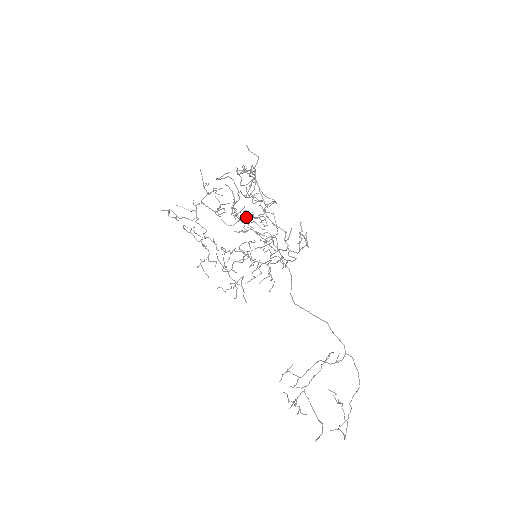
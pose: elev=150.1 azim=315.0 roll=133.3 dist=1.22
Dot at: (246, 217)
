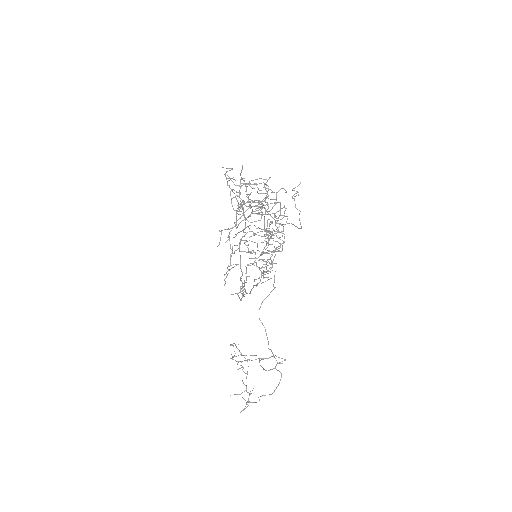
Dot at: occluded
